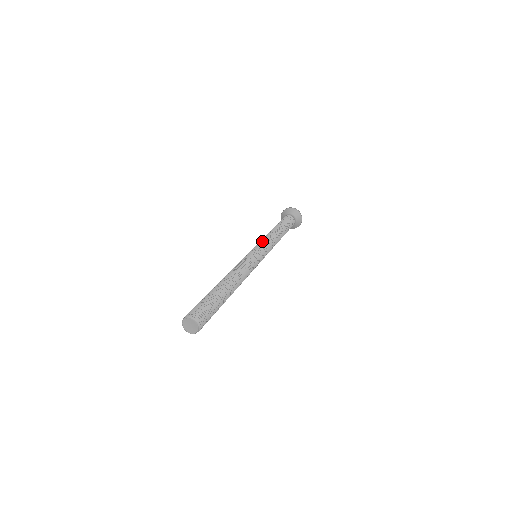
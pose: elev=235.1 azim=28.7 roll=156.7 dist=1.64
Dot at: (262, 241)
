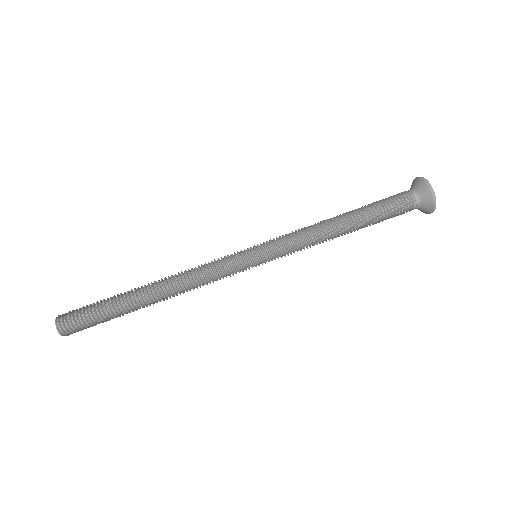
Dot at: occluded
